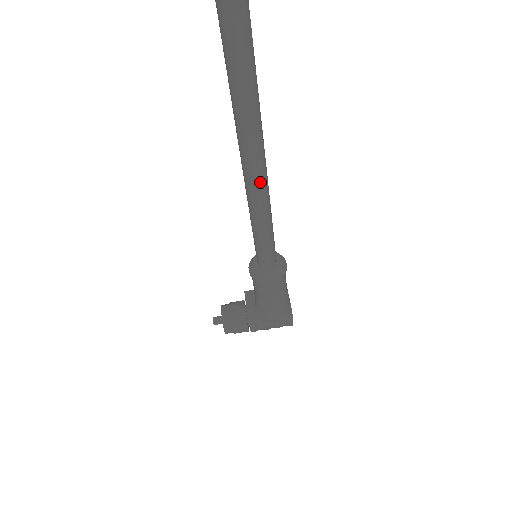
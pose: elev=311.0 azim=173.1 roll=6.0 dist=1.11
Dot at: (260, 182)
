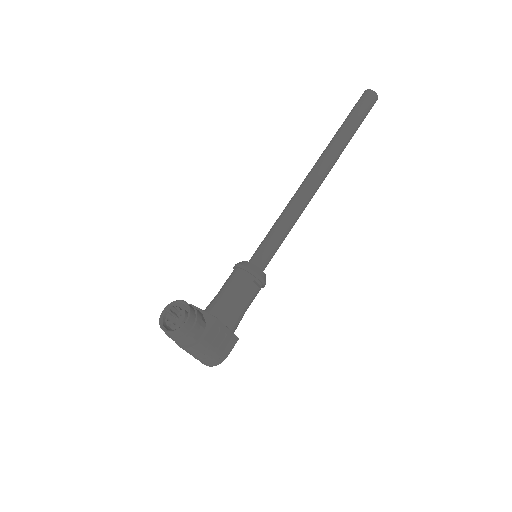
Dot at: (313, 195)
